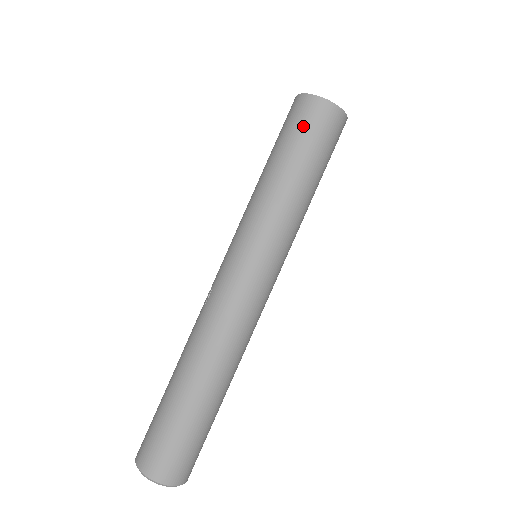
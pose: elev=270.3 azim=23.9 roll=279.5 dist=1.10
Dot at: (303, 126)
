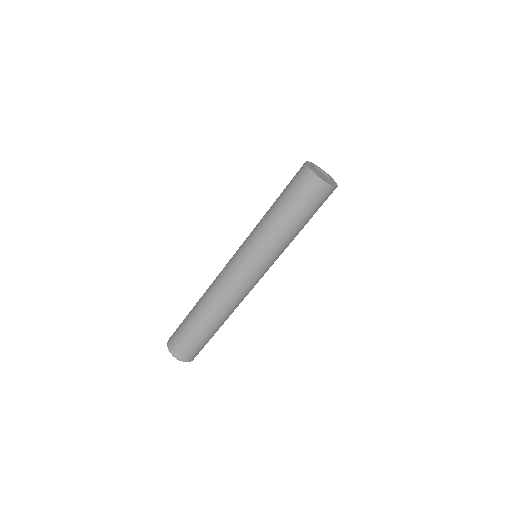
Dot at: (302, 193)
